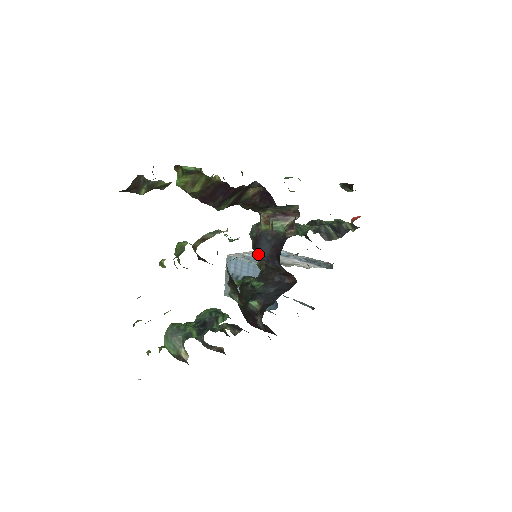
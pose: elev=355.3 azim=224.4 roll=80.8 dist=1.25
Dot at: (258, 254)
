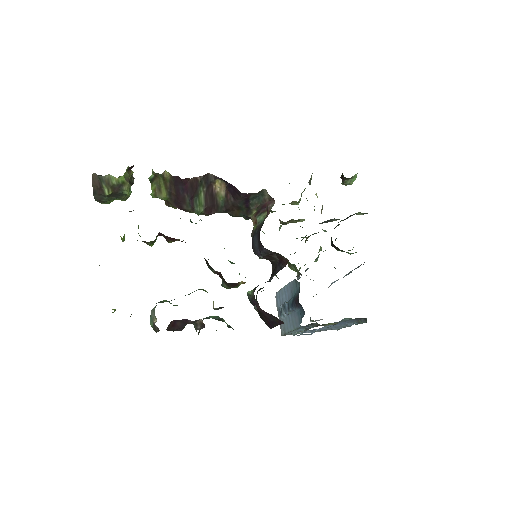
Dot at: (255, 252)
